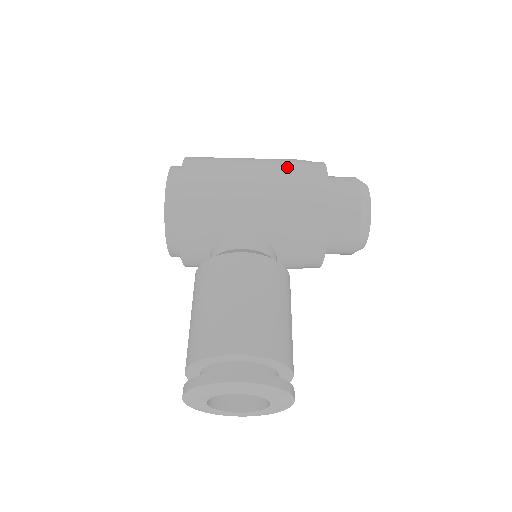
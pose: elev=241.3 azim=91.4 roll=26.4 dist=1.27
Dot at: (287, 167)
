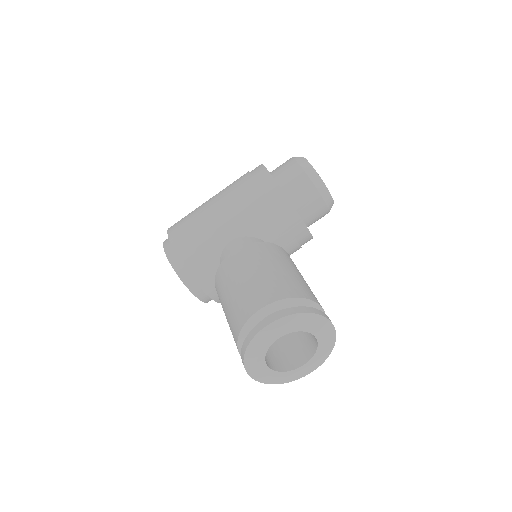
Dot at: (236, 183)
